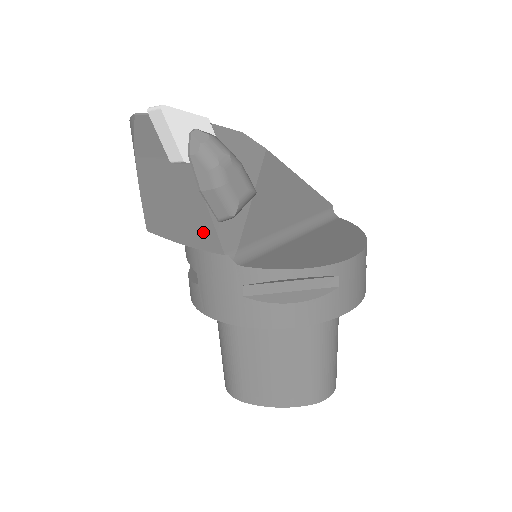
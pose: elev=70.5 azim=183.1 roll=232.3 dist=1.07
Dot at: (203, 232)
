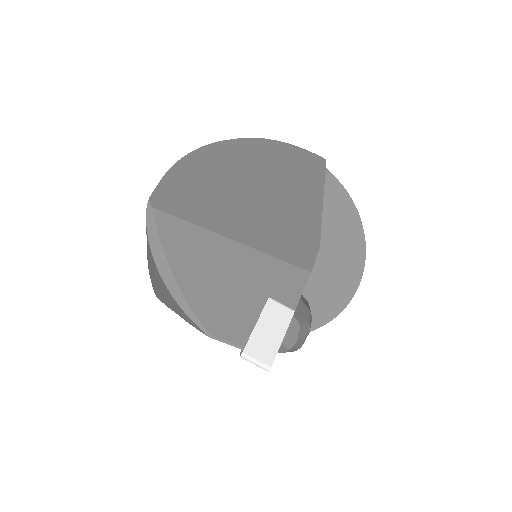
Dot at: occluded
